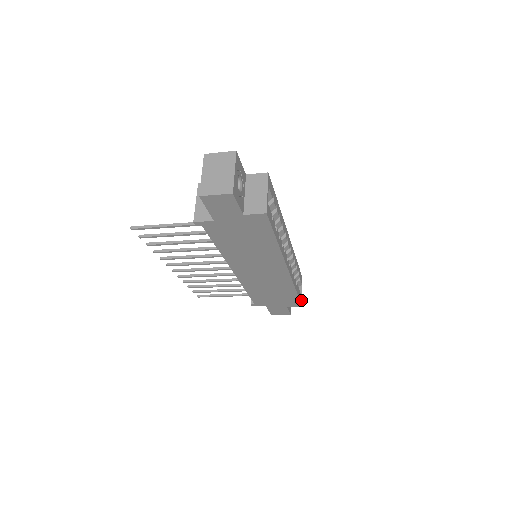
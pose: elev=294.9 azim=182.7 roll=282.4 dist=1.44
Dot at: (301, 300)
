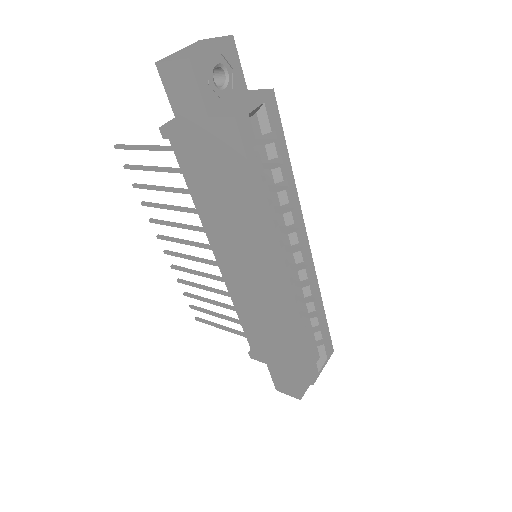
Dot at: (314, 373)
